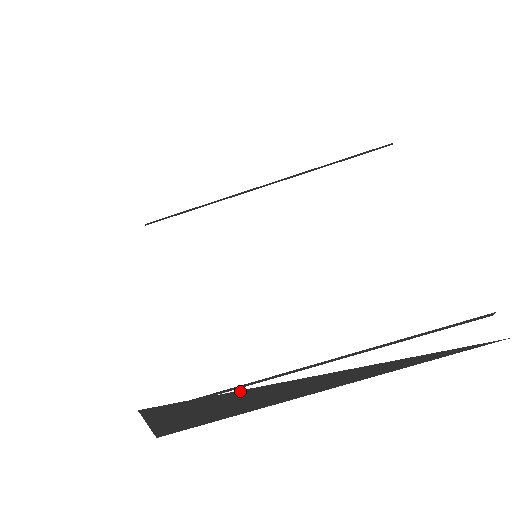
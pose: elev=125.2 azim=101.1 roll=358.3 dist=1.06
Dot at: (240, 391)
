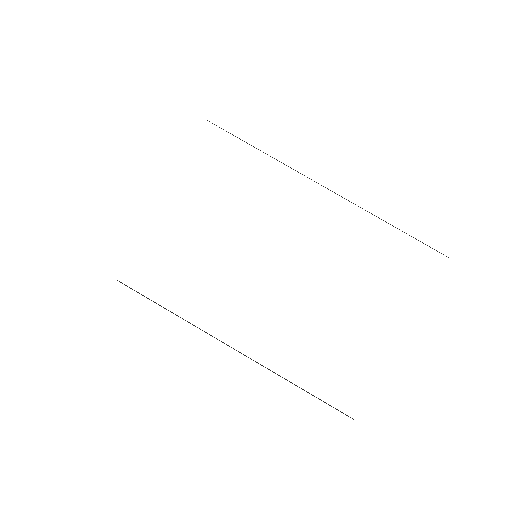
Dot at: occluded
